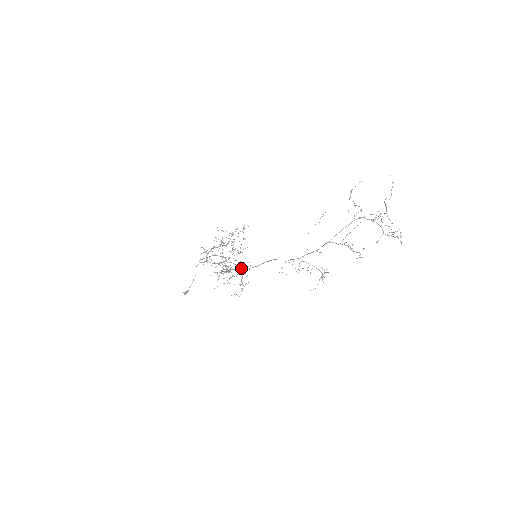
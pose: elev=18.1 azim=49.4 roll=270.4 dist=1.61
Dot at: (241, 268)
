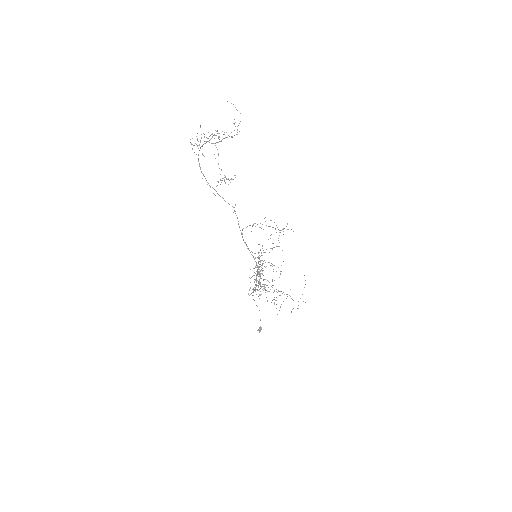
Dot at: occluded
